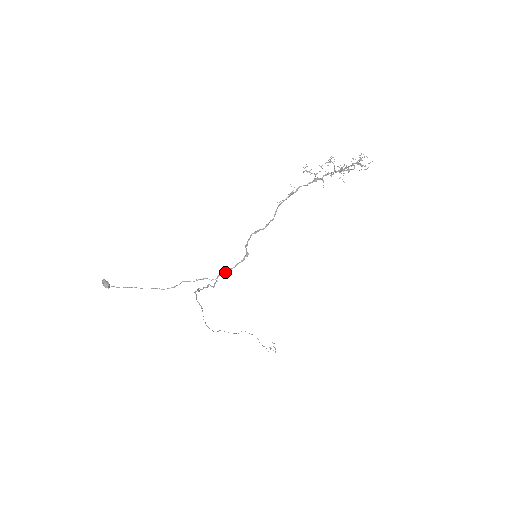
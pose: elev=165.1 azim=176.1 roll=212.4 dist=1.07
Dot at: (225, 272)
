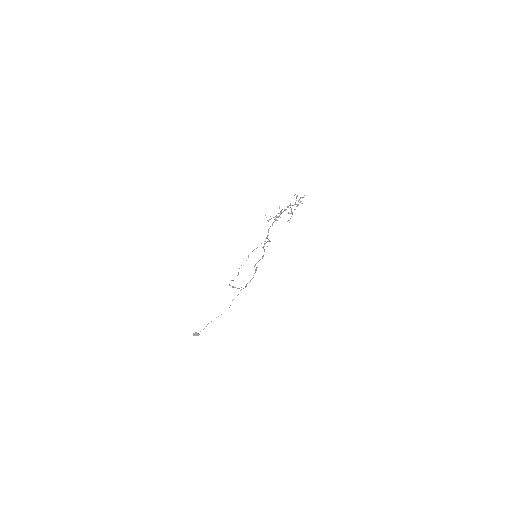
Dot at: occluded
